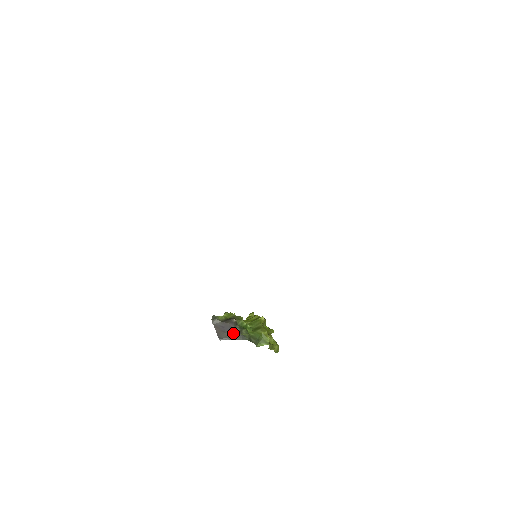
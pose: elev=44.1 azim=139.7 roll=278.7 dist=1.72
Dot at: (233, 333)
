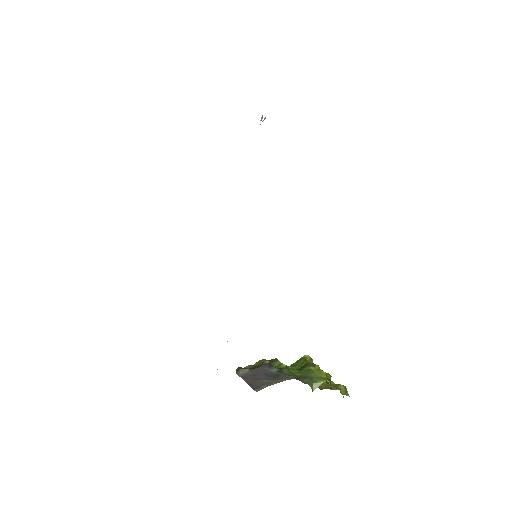
Dot at: (271, 376)
